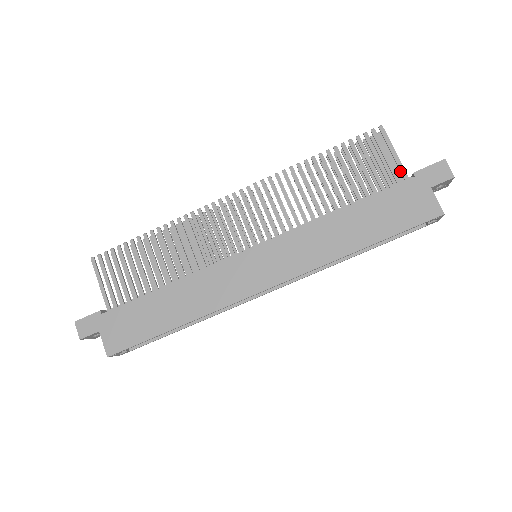
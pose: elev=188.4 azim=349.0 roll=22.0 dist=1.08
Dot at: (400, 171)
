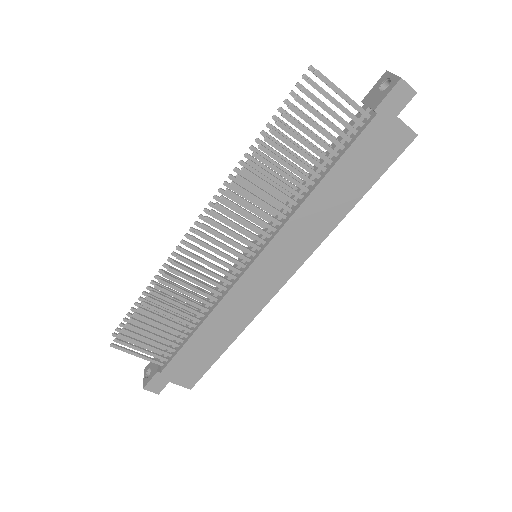
Dot at: occluded
